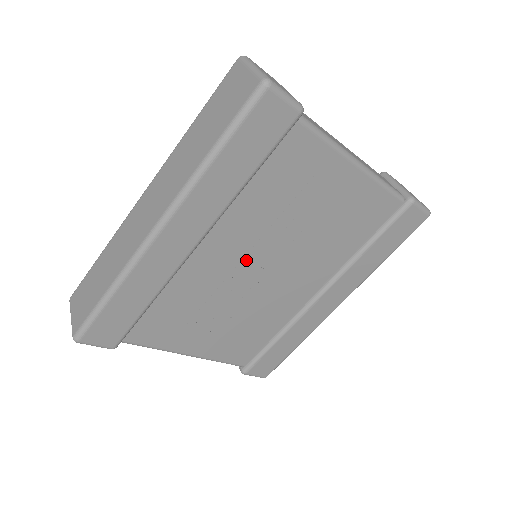
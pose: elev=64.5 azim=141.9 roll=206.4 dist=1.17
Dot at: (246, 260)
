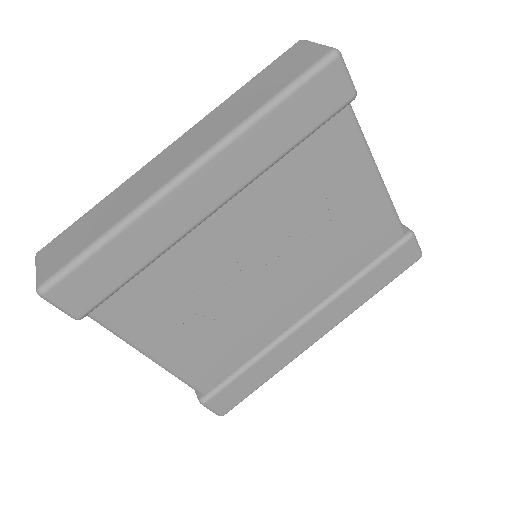
Dot at: (254, 249)
